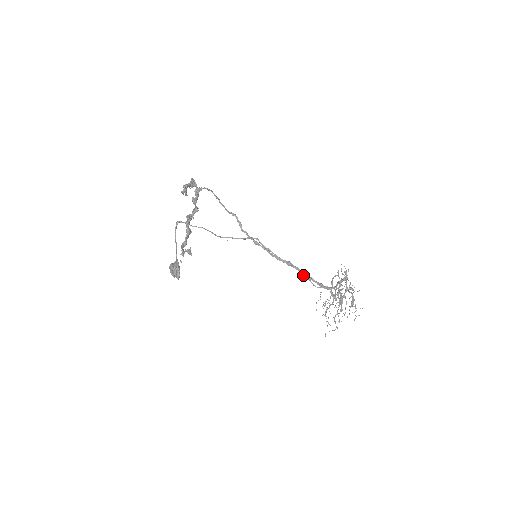
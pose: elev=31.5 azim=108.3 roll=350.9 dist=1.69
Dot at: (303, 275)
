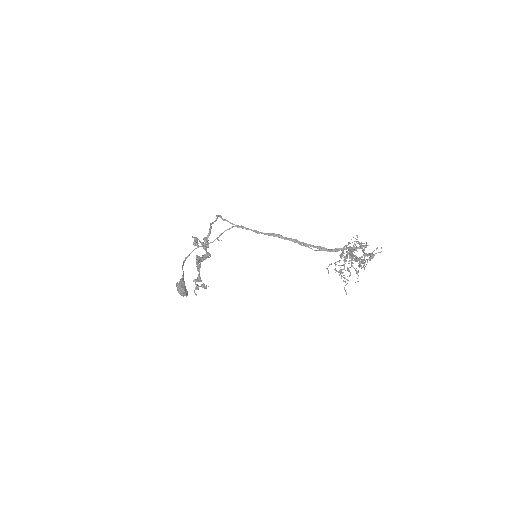
Dot at: (299, 244)
